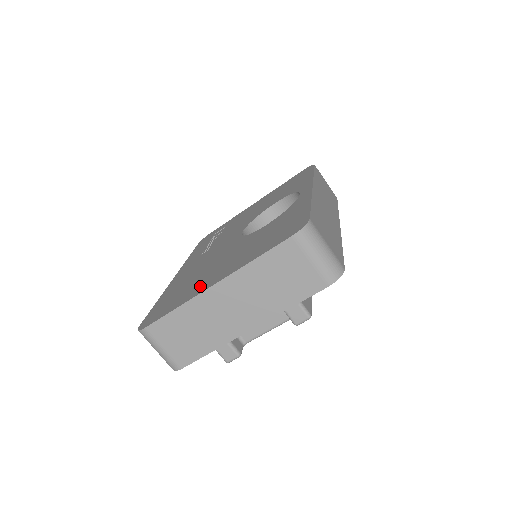
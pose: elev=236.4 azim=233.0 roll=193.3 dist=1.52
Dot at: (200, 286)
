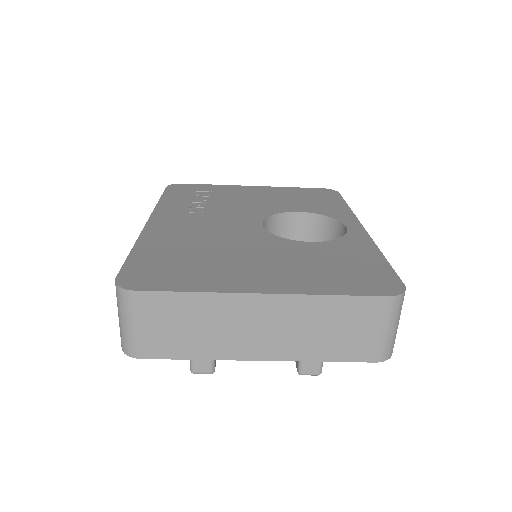
Dot at: (231, 278)
